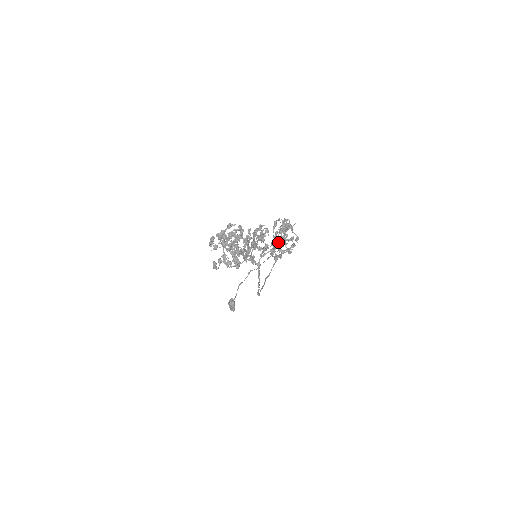
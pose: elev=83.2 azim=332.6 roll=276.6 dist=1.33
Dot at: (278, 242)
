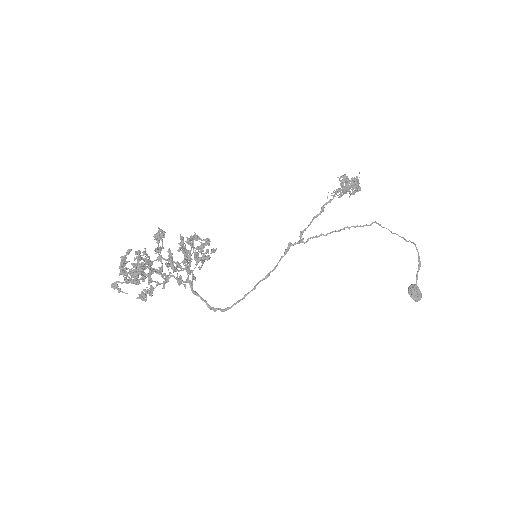
Dot at: occluded
